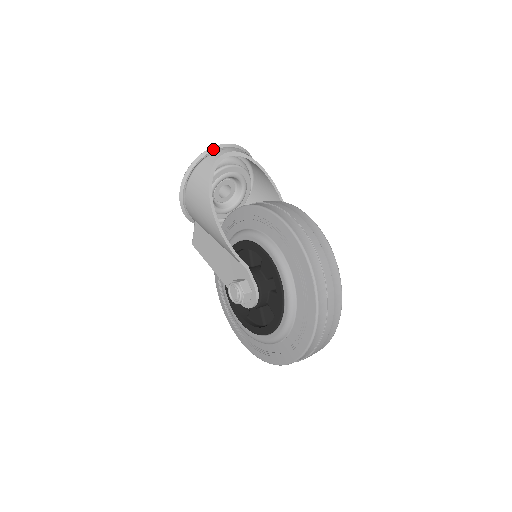
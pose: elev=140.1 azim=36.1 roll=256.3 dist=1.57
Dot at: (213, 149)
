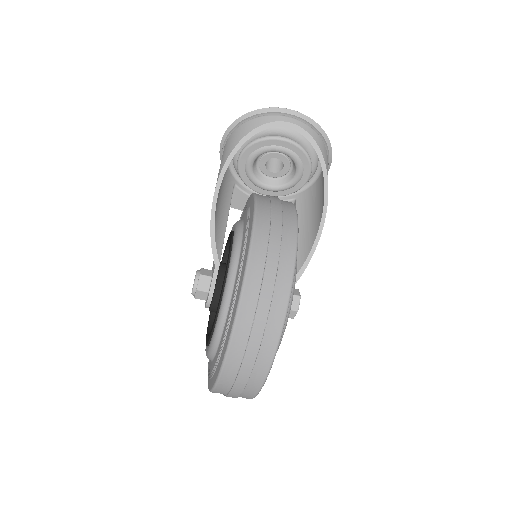
Dot at: (270, 110)
